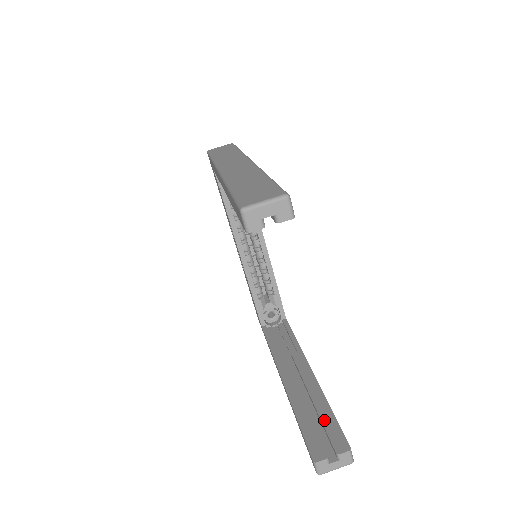
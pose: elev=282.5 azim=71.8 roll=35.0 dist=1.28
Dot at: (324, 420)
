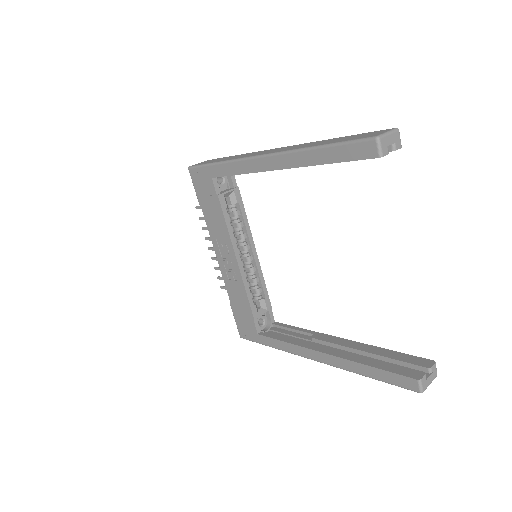
Dot at: (394, 357)
